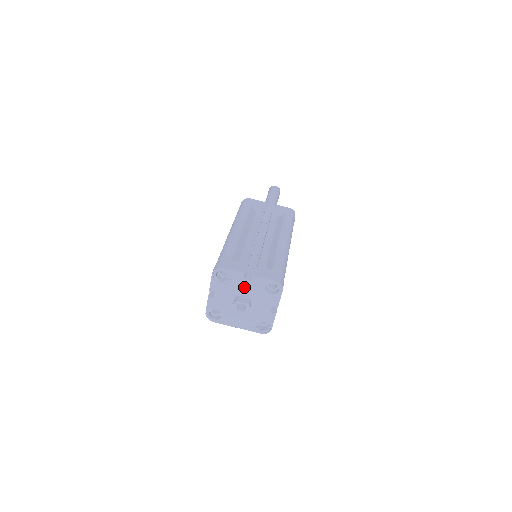
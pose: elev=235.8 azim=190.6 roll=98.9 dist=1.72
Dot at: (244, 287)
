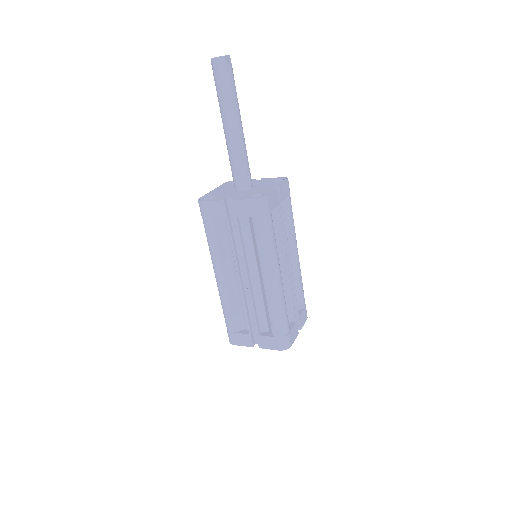
Dot at: occluded
